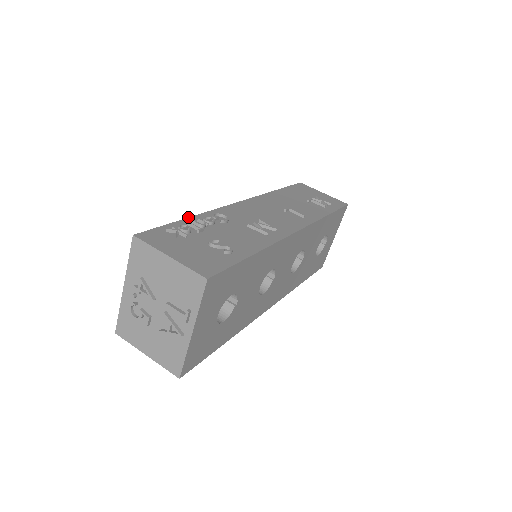
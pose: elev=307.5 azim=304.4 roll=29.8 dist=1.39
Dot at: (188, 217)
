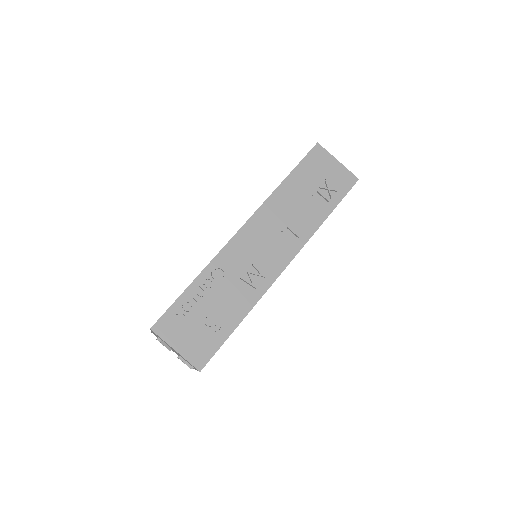
Dot at: (192, 282)
